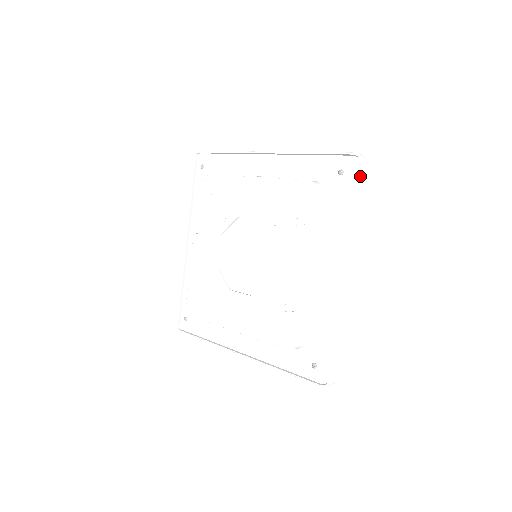
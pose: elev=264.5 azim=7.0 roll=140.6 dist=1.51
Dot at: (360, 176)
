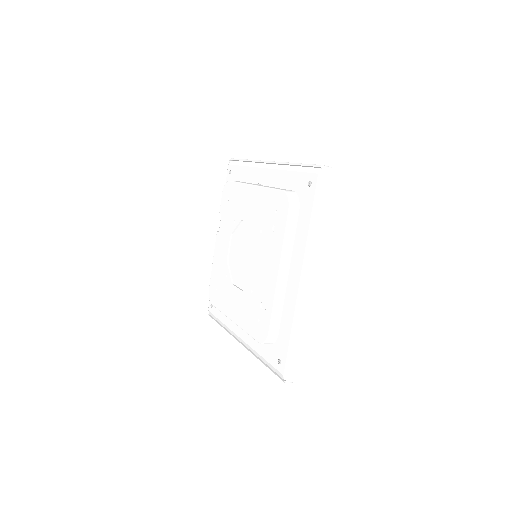
Dot at: (323, 188)
